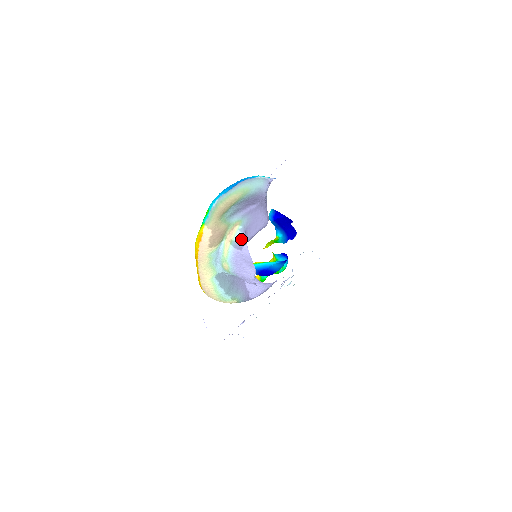
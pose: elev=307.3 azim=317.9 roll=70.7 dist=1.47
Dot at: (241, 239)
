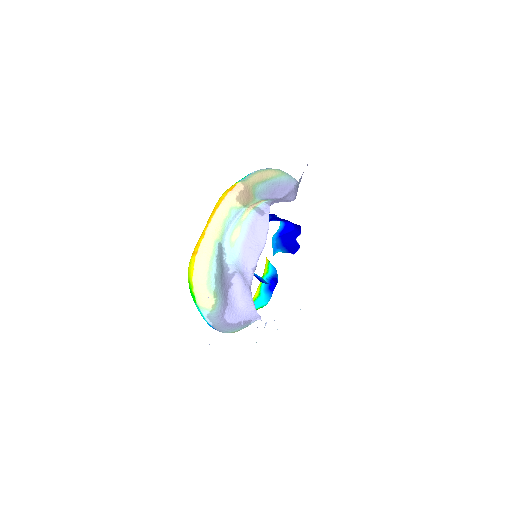
Dot at: (265, 207)
